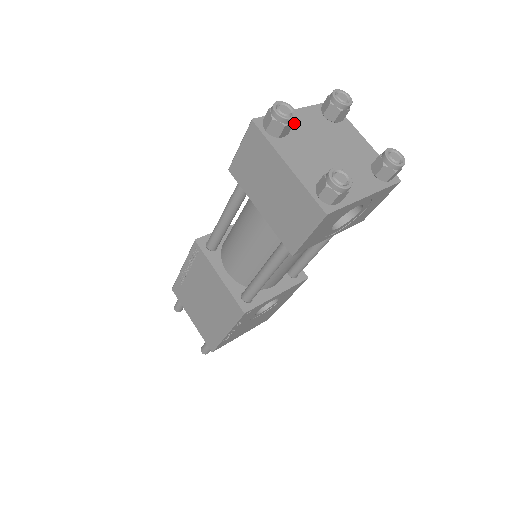
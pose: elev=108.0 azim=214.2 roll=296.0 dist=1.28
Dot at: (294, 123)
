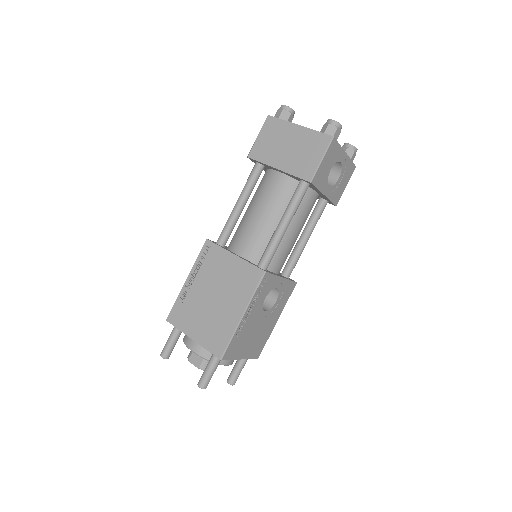
Dot at: occluded
